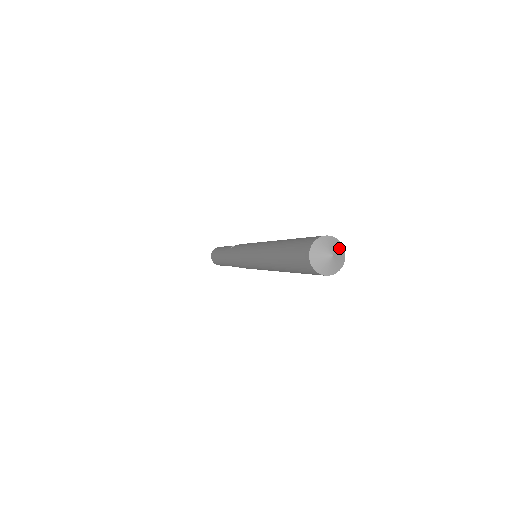
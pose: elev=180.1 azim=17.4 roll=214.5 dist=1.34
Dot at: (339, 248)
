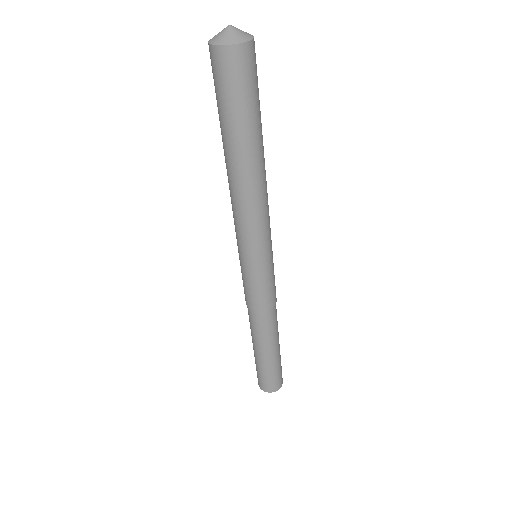
Dot at: (246, 33)
